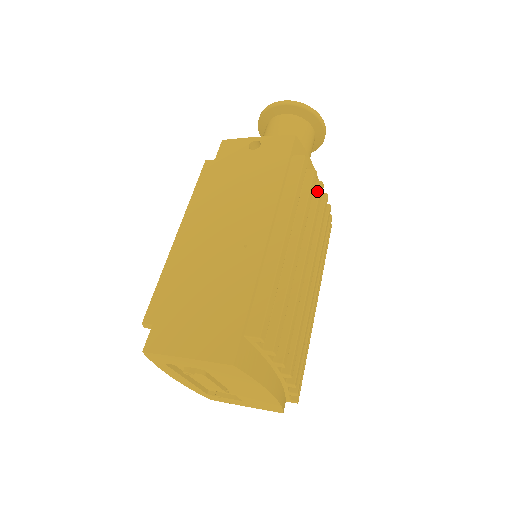
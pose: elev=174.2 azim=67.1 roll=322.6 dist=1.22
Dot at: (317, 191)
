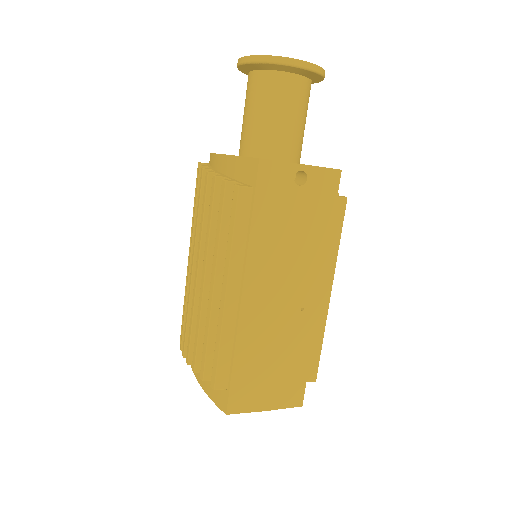
Dot at: occluded
